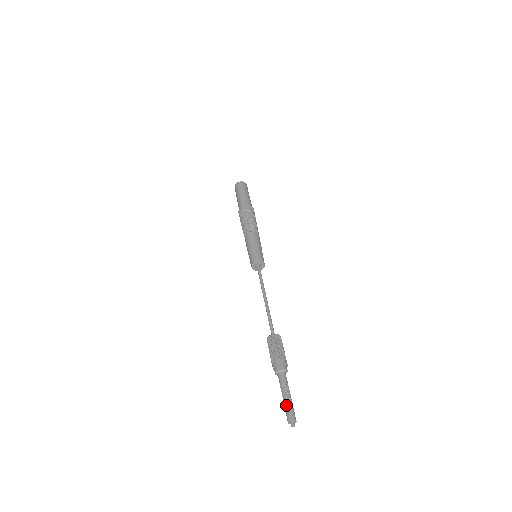
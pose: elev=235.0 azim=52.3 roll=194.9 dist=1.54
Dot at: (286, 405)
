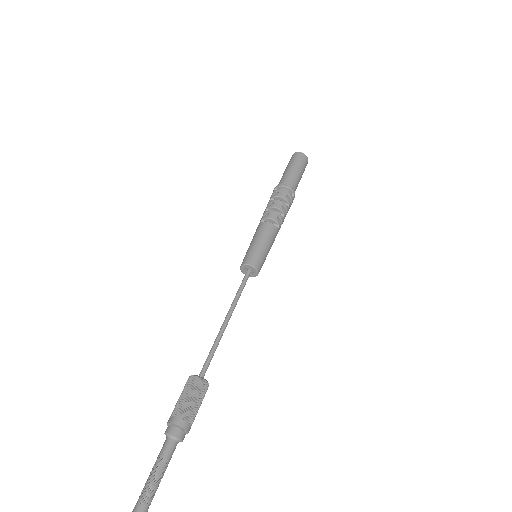
Dot at: occluded
